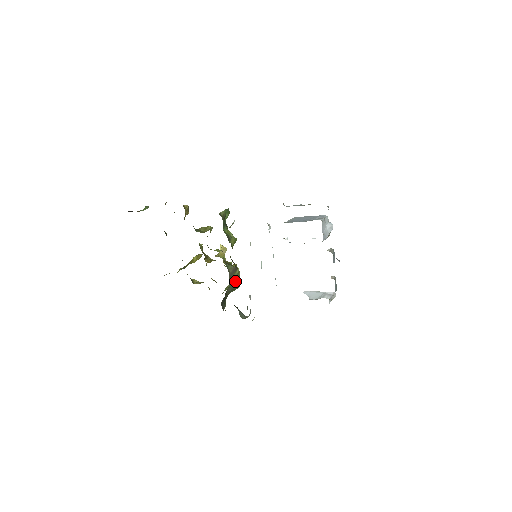
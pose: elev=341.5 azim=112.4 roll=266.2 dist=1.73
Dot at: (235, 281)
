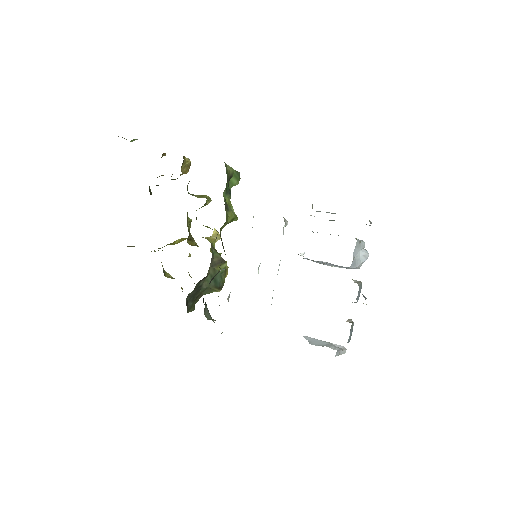
Dot at: (217, 277)
